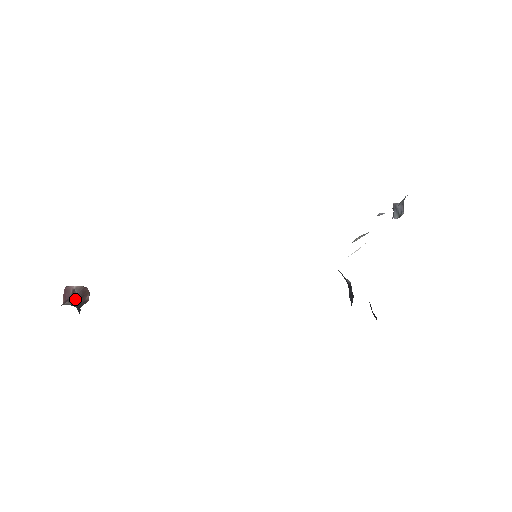
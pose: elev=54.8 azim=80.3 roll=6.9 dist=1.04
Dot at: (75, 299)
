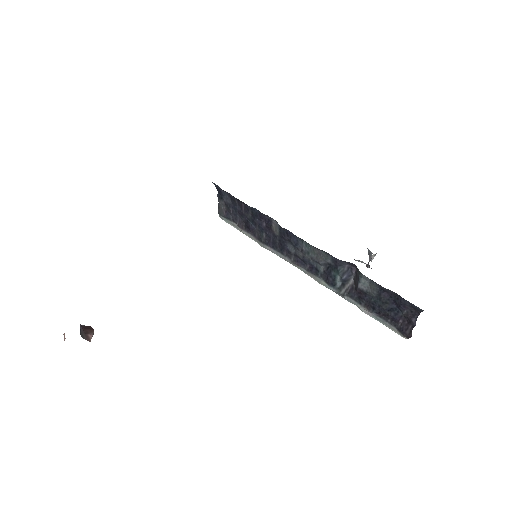
Dot at: occluded
